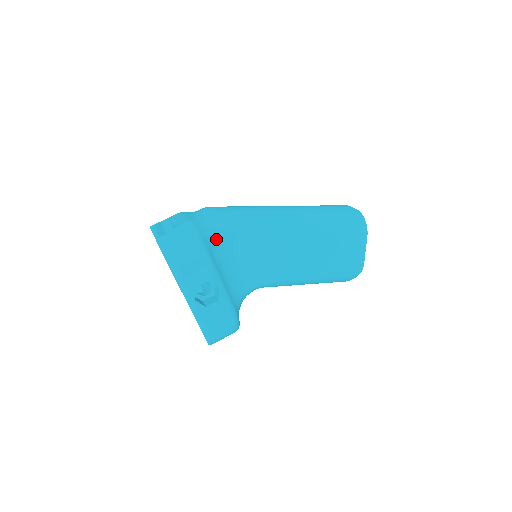
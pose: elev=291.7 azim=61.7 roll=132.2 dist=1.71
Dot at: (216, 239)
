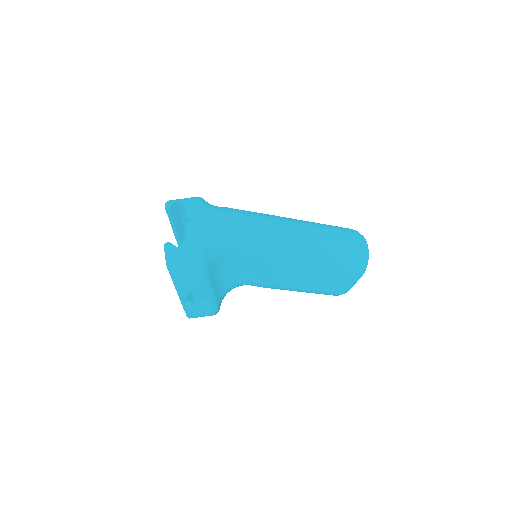
Dot at: (220, 257)
